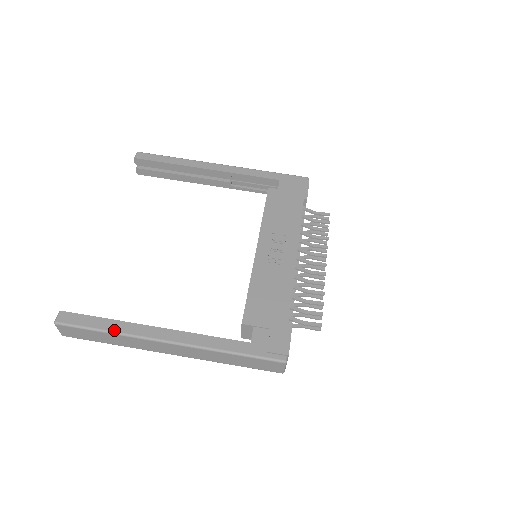
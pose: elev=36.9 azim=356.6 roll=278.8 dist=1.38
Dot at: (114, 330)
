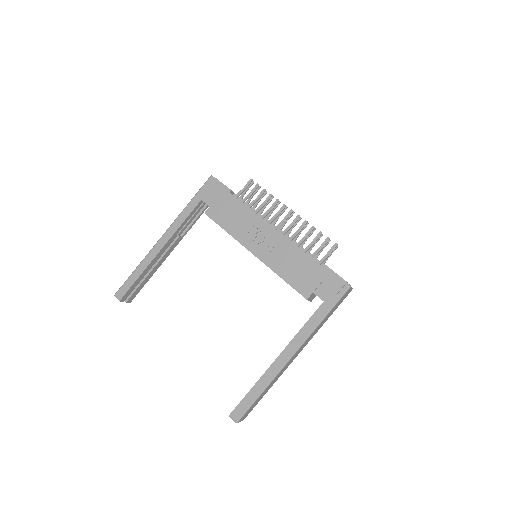
Dot at: (264, 387)
